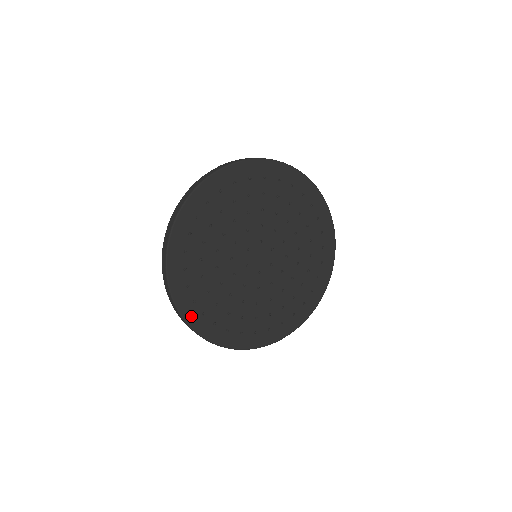
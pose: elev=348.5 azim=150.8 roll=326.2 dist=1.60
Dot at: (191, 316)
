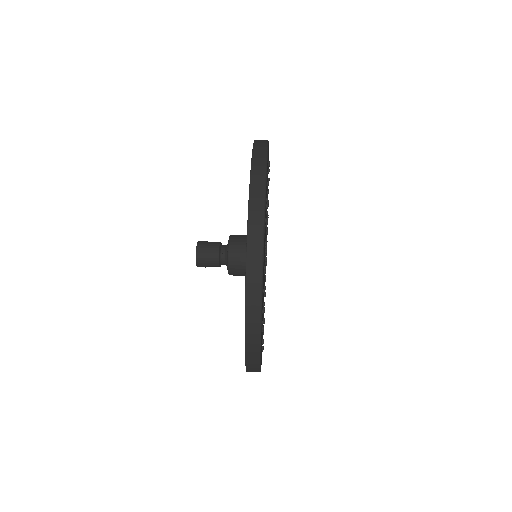
Dot at: occluded
